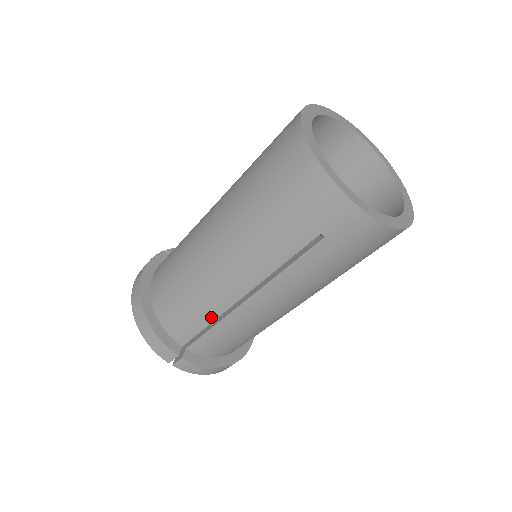
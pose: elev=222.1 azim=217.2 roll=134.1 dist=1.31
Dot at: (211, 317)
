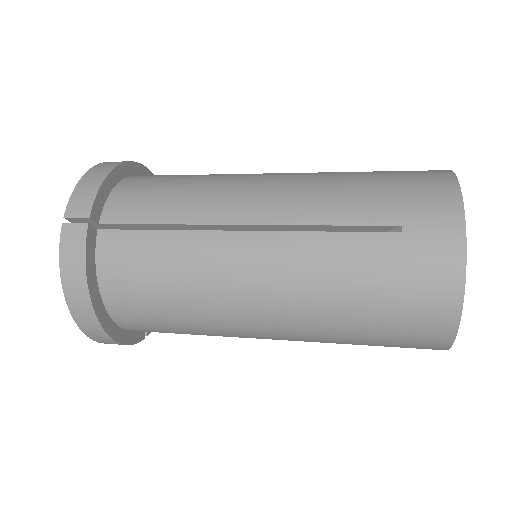
Dot at: occluded
